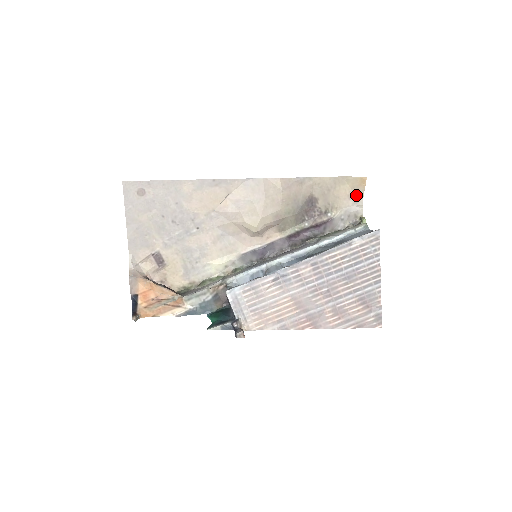
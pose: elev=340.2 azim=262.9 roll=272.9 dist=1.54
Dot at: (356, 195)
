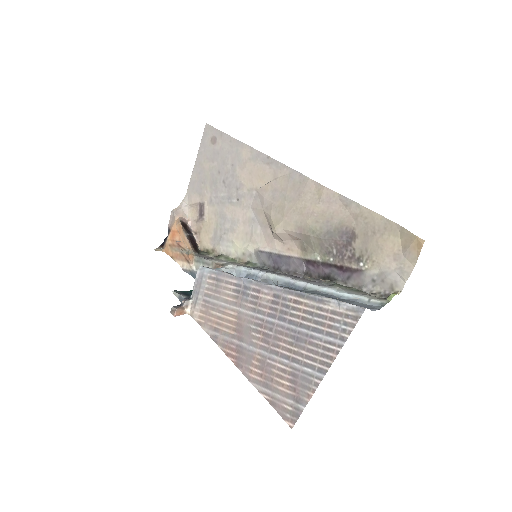
Dot at: (405, 260)
